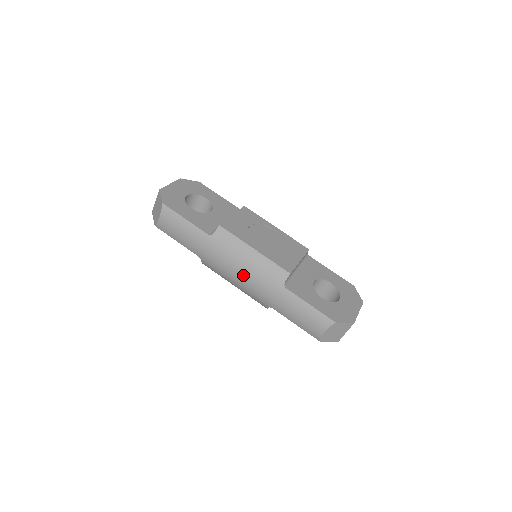
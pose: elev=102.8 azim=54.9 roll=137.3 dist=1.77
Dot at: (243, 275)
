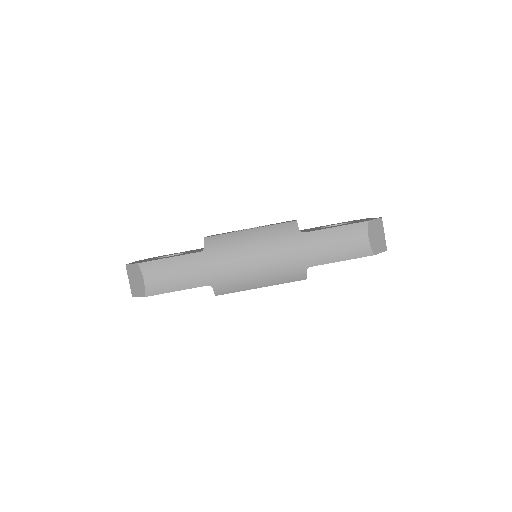
Dot at: (260, 258)
